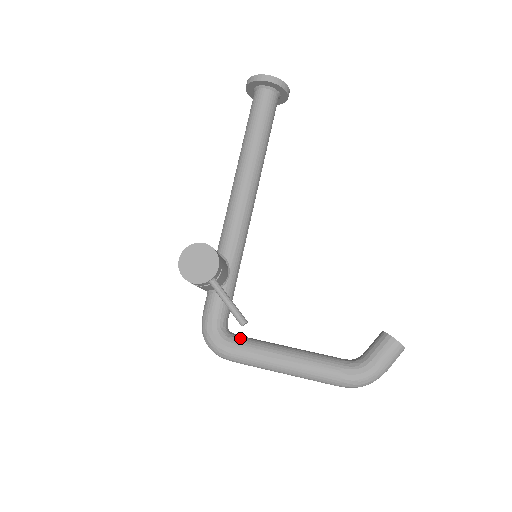
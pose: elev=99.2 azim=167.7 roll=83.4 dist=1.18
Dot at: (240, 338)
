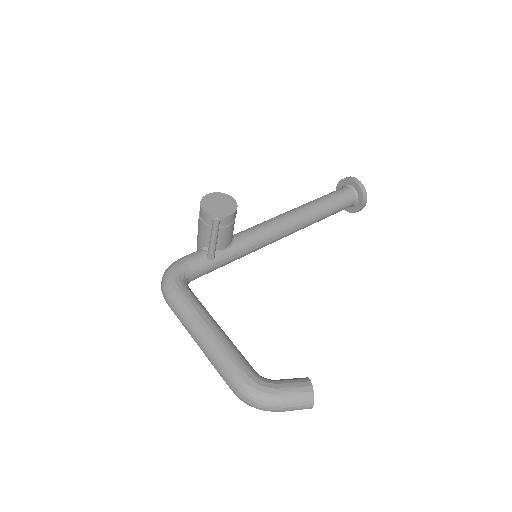
Dot at: occluded
